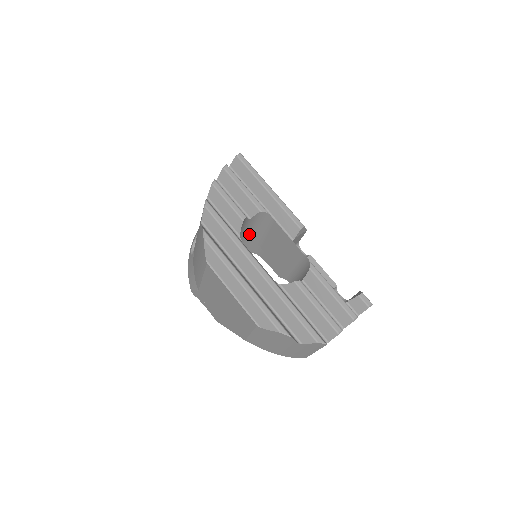
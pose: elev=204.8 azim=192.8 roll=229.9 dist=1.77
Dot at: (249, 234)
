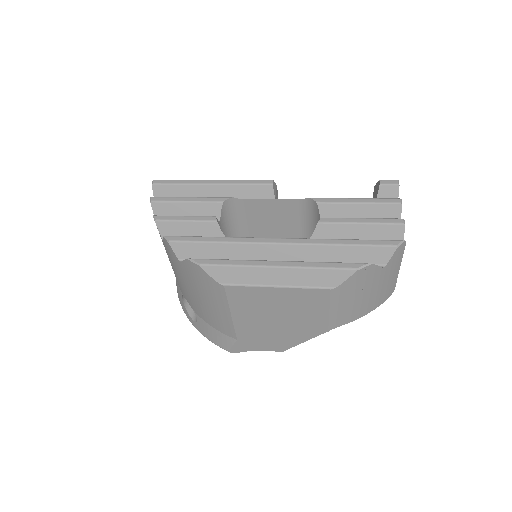
Dot at: occluded
